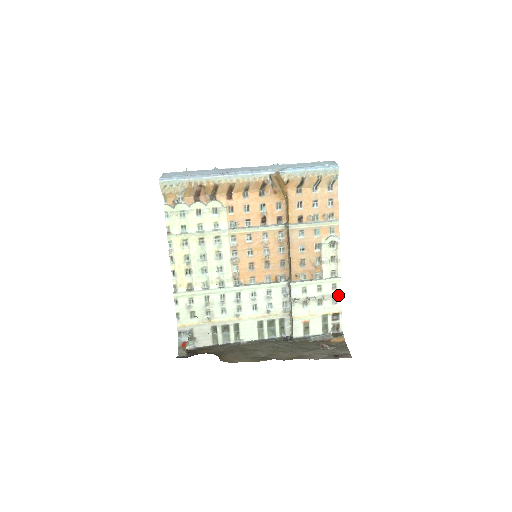
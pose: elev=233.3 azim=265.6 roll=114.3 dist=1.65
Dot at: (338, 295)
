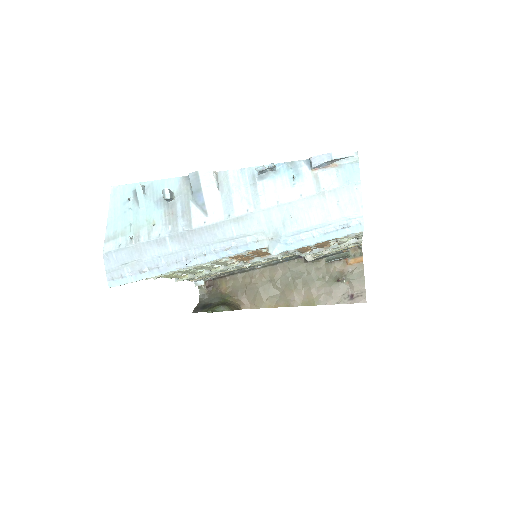
Dot at: (358, 243)
